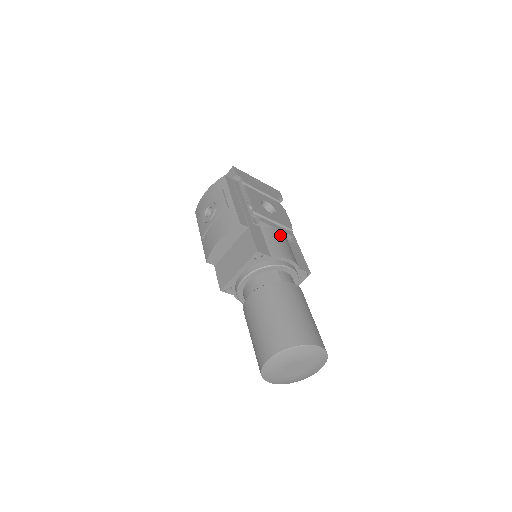
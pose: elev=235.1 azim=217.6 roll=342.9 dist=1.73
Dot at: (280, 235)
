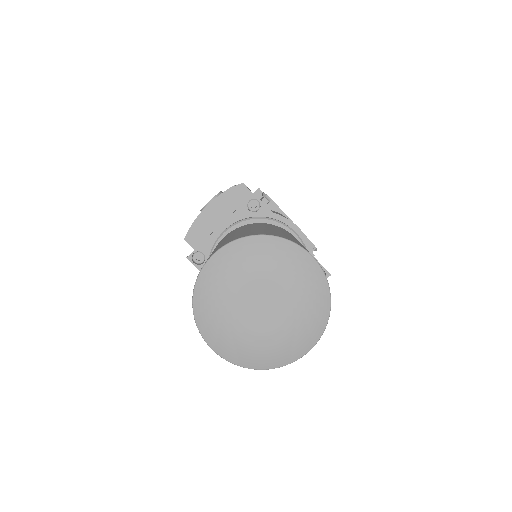
Dot at: occluded
